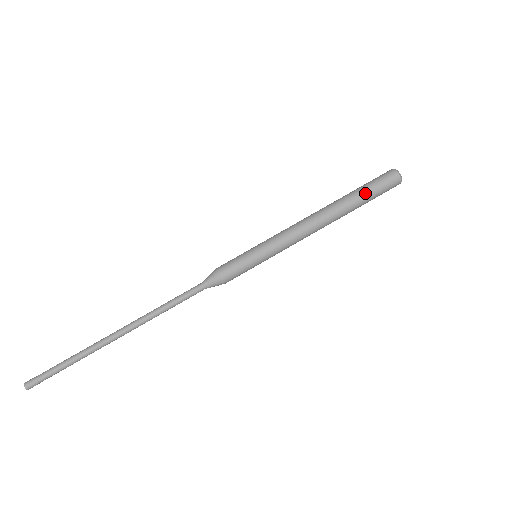
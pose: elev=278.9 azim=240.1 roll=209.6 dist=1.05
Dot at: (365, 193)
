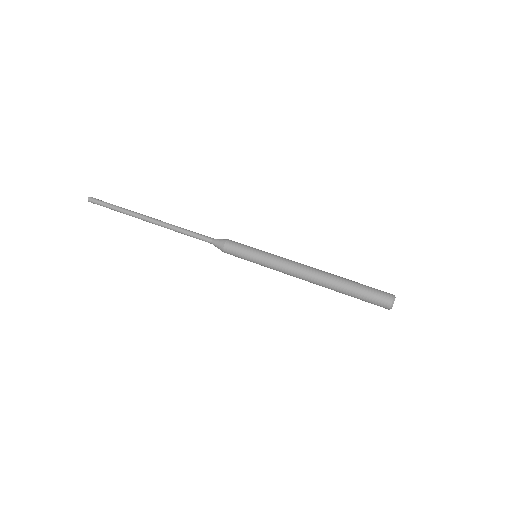
Dot at: (357, 288)
